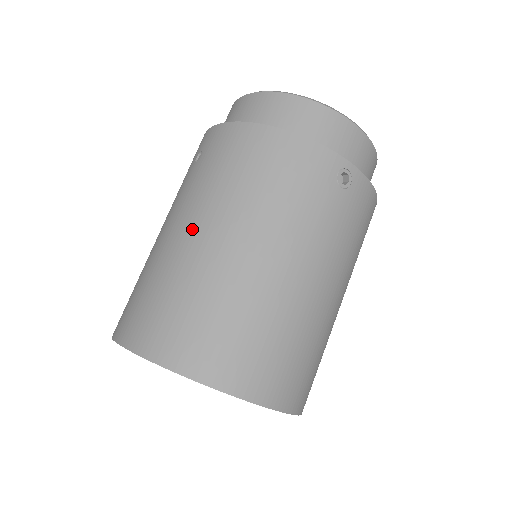
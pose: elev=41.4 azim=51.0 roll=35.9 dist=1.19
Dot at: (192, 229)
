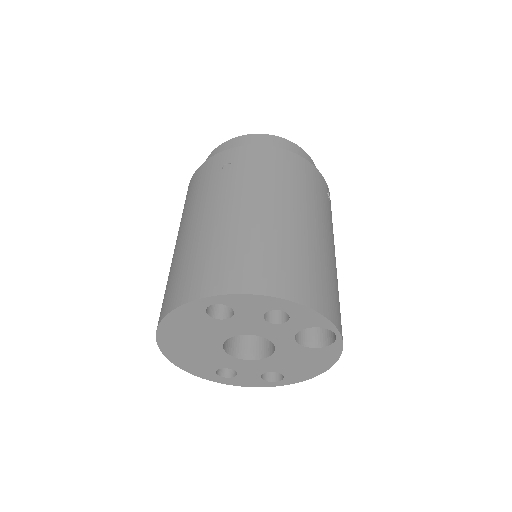
Dot at: (259, 207)
